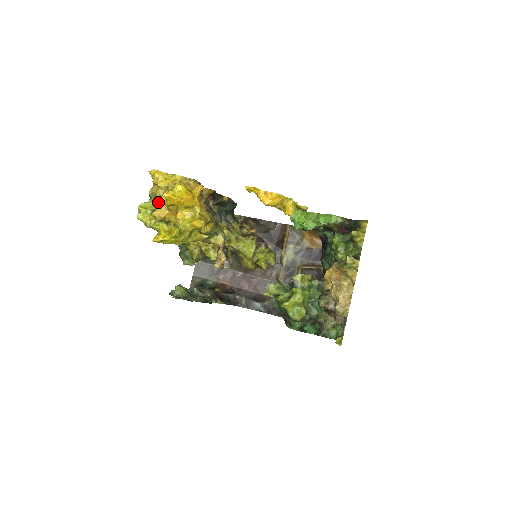
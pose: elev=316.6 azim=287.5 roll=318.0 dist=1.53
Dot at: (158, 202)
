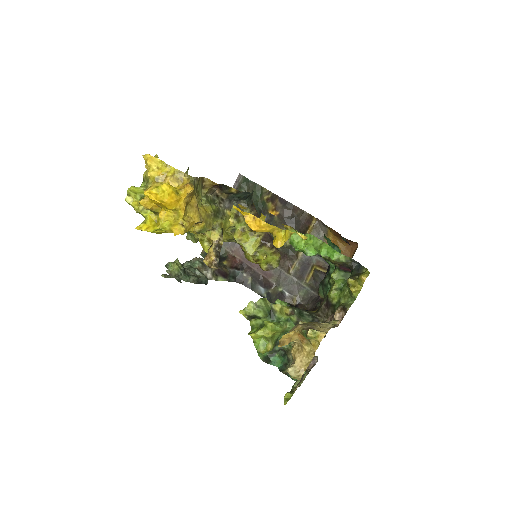
Dot at: occluded
